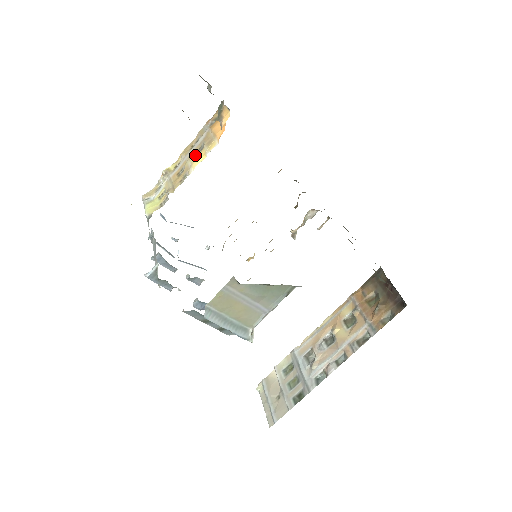
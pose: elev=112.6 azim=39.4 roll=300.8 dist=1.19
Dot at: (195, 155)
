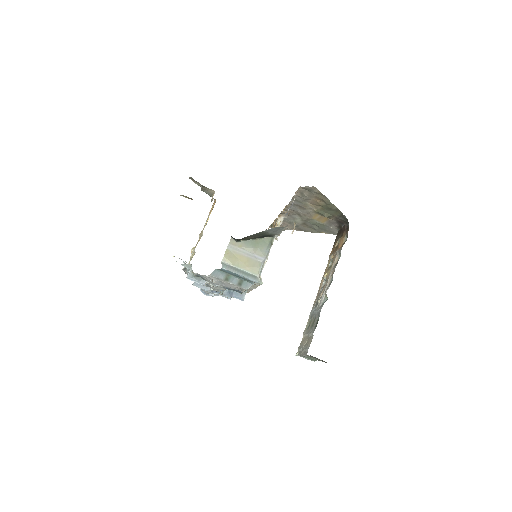
Dot at: occluded
